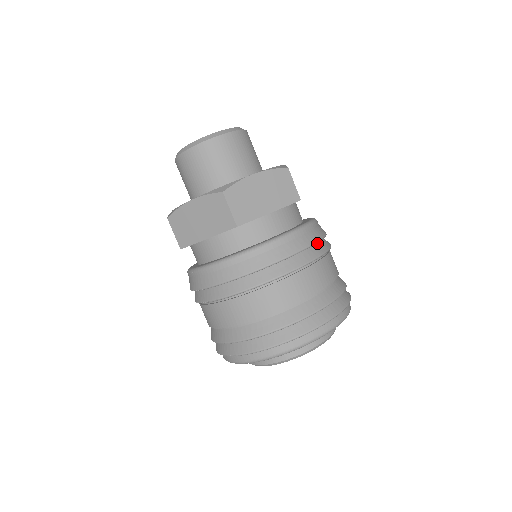
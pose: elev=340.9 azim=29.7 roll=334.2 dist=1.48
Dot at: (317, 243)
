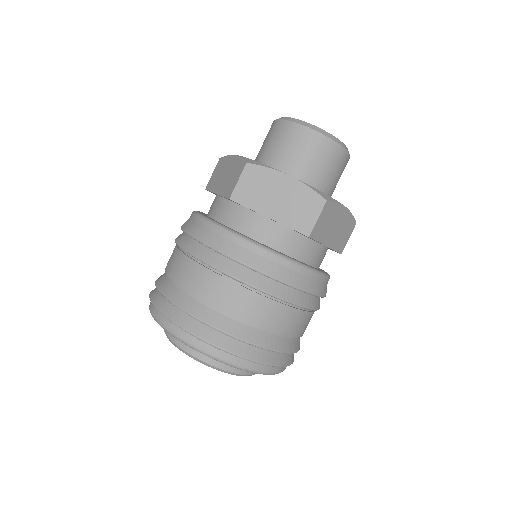
Dot at: occluded
